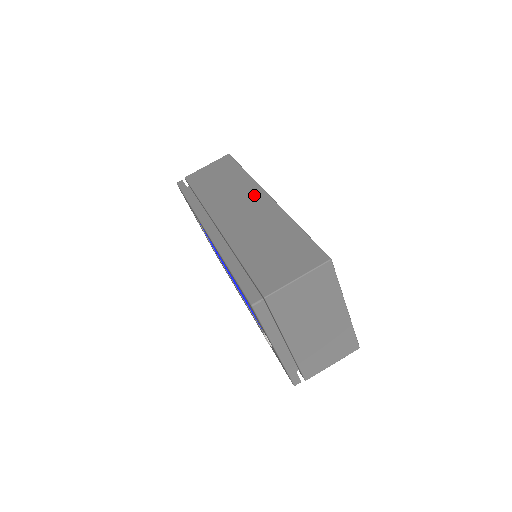
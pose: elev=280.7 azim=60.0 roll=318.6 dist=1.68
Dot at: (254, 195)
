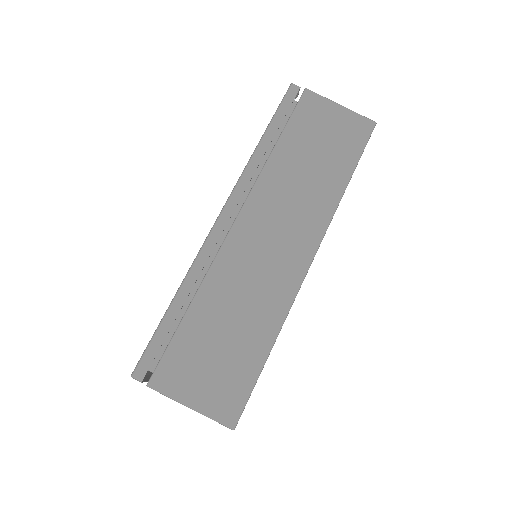
Dot at: (305, 236)
